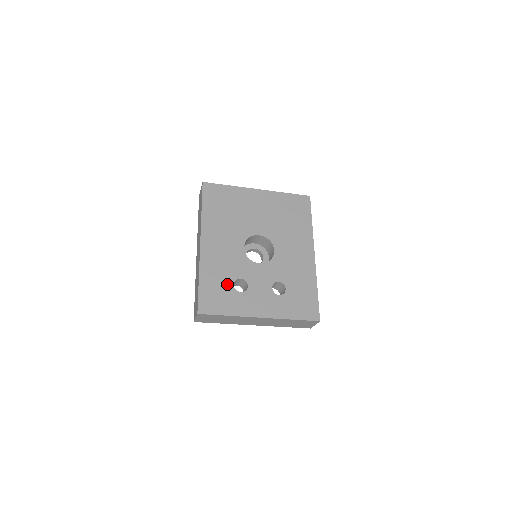
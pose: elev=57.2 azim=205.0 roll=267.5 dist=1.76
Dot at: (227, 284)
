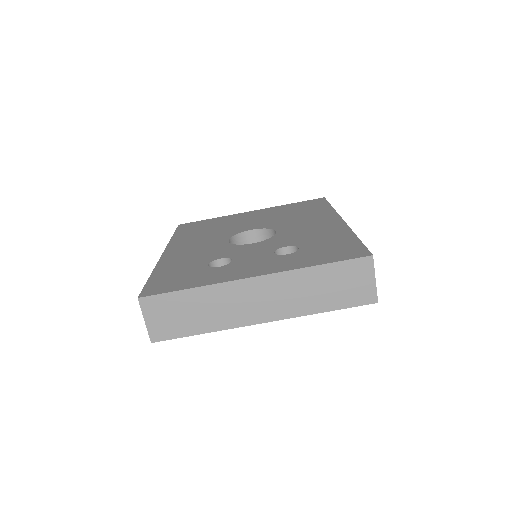
Dot at: (196, 267)
